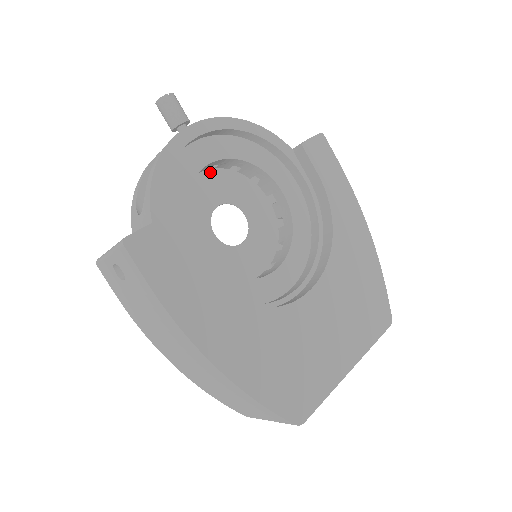
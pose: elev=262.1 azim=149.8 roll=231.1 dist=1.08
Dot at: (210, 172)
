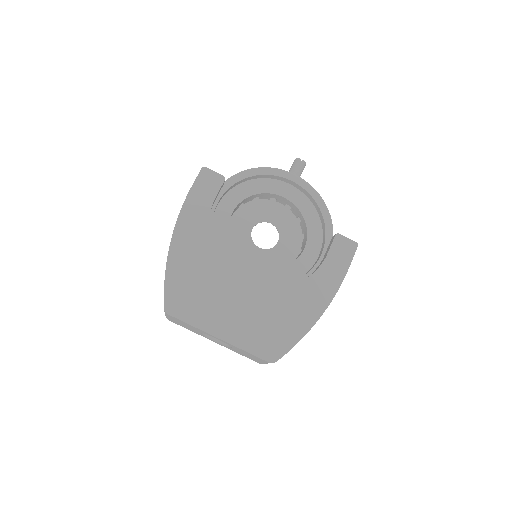
Dot at: (286, 209)
